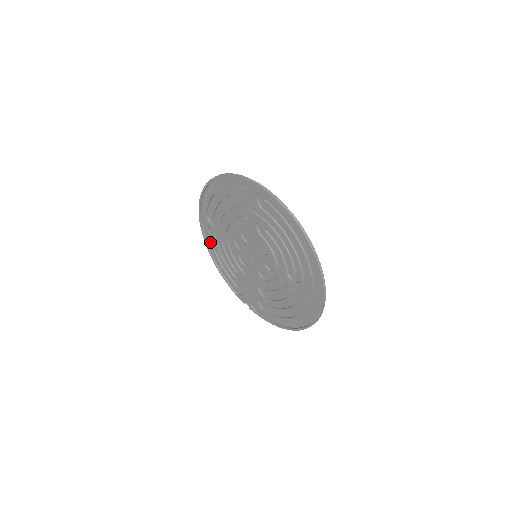
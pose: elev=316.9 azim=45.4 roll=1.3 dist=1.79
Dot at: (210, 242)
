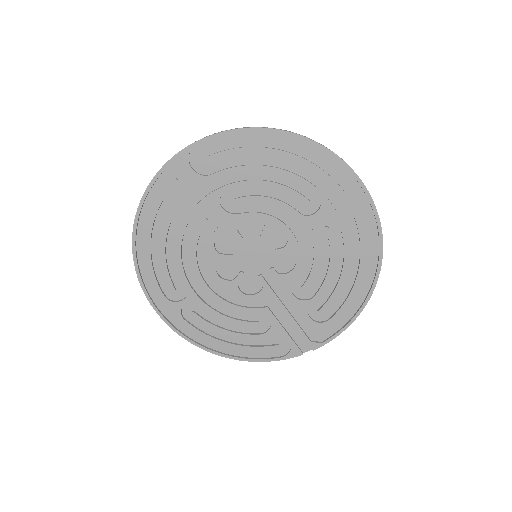
Dot at: (199, 332)
